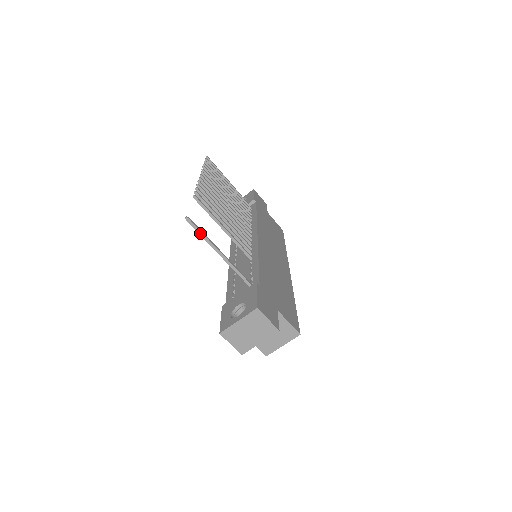
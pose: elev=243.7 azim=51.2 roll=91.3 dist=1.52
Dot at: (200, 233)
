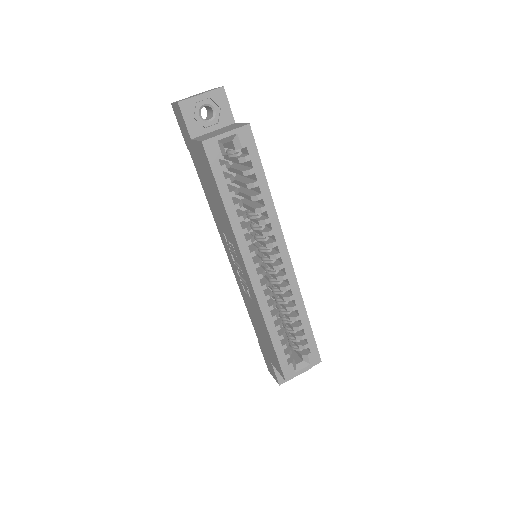
Dot at: occluded
